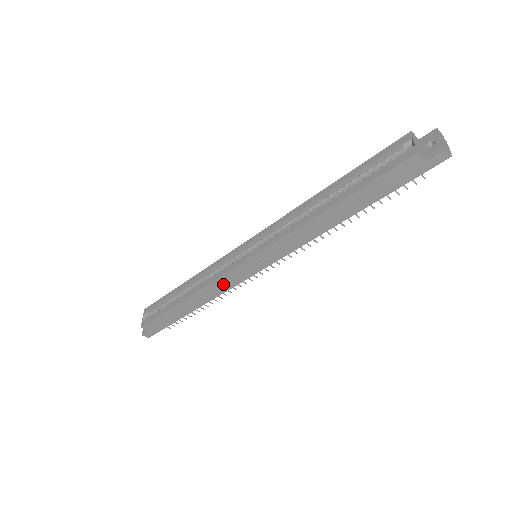
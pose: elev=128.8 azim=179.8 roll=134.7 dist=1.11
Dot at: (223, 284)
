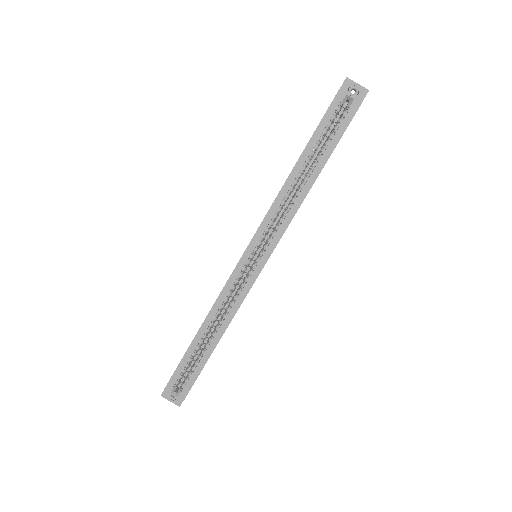
Dot at: occluded
